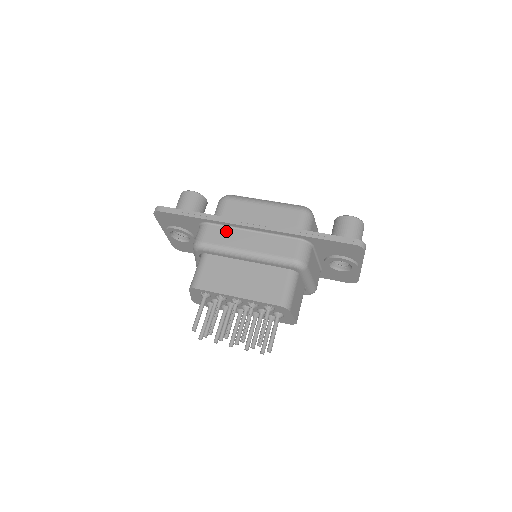
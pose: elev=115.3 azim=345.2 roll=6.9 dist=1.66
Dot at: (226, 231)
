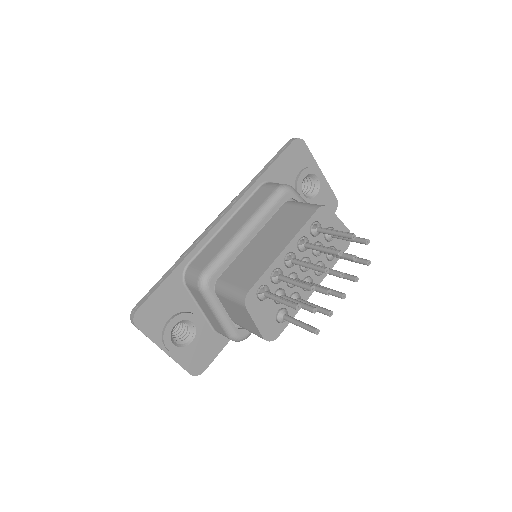
Dot at: (208, 248)
